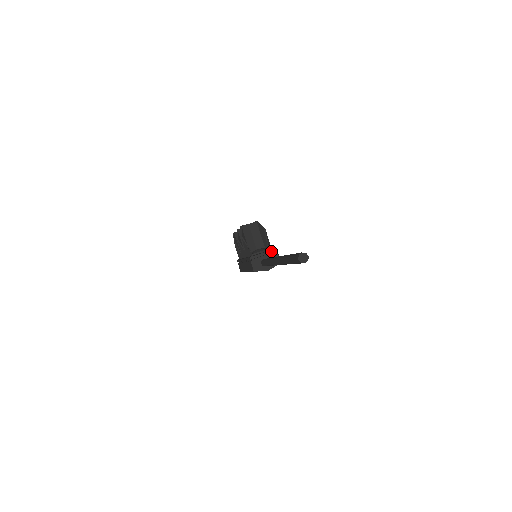
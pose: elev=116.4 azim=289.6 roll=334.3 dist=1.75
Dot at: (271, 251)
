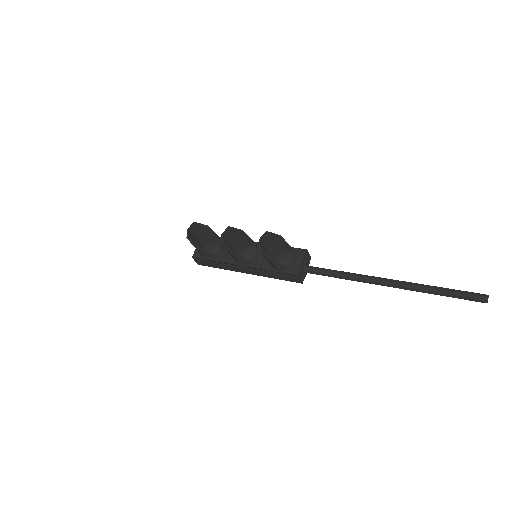
Dot at: (306, 255)
